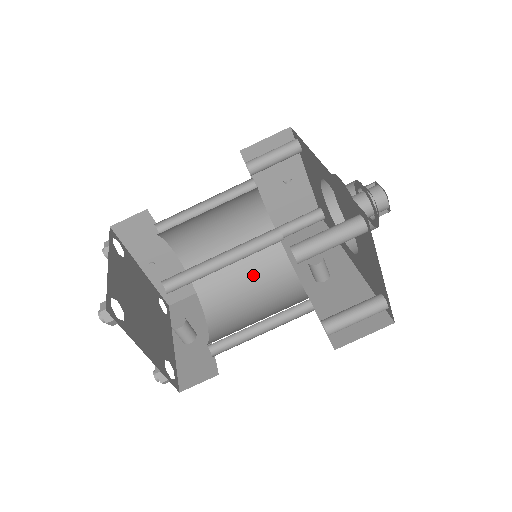
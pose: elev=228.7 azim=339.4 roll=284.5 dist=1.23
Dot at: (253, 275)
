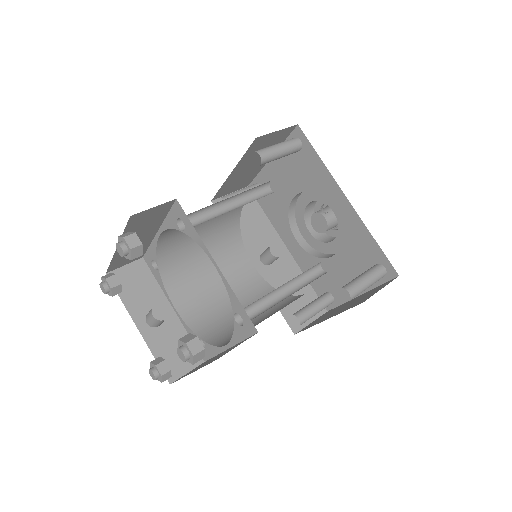
Dot at: (212, 252)
